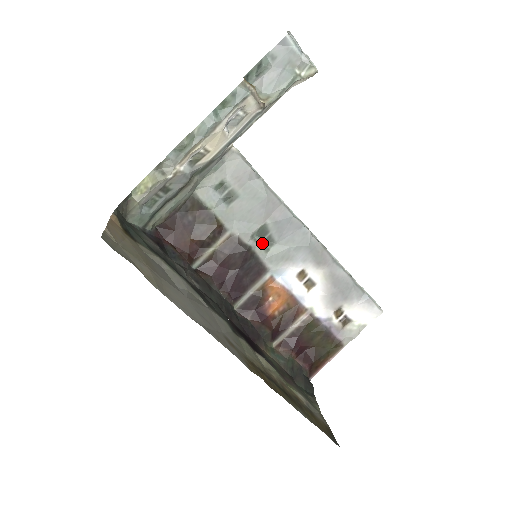
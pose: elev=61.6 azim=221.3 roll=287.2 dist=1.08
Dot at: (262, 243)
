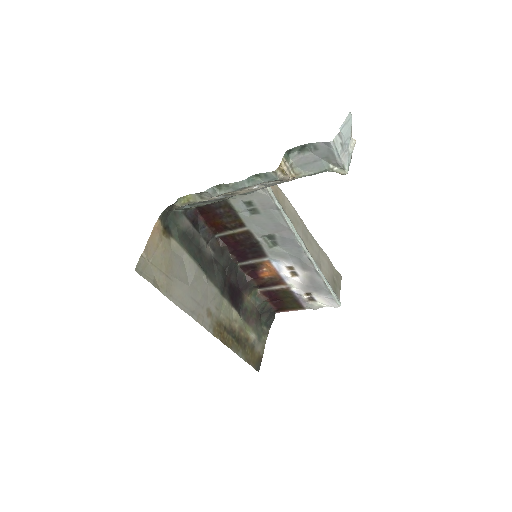
Dot at: (269, 242)
